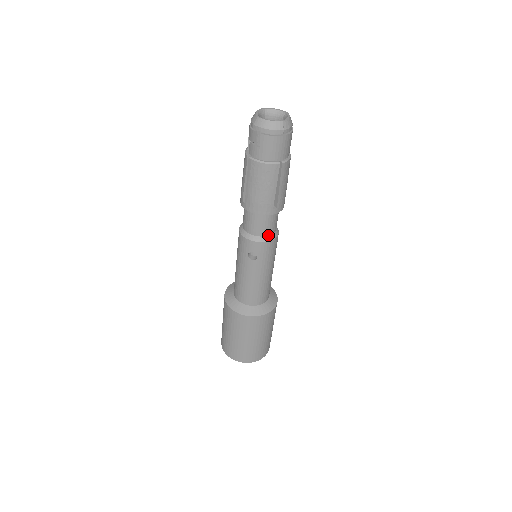
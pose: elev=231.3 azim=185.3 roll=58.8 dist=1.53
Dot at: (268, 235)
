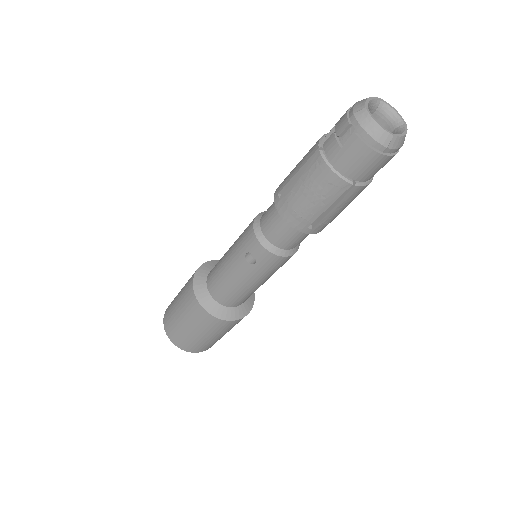
Dot at: (283, 248)
